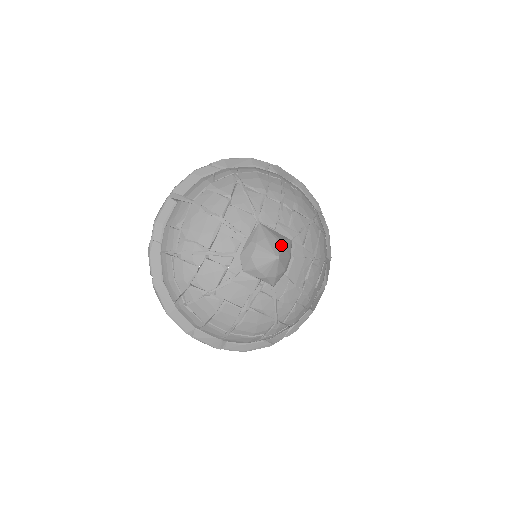
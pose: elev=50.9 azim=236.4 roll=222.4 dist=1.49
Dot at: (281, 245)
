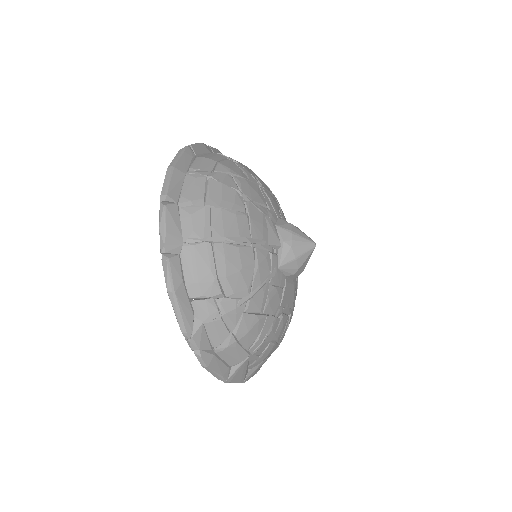
Dot at: occluded
